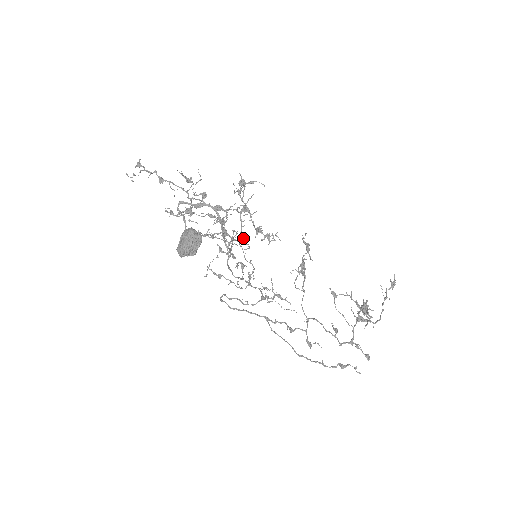
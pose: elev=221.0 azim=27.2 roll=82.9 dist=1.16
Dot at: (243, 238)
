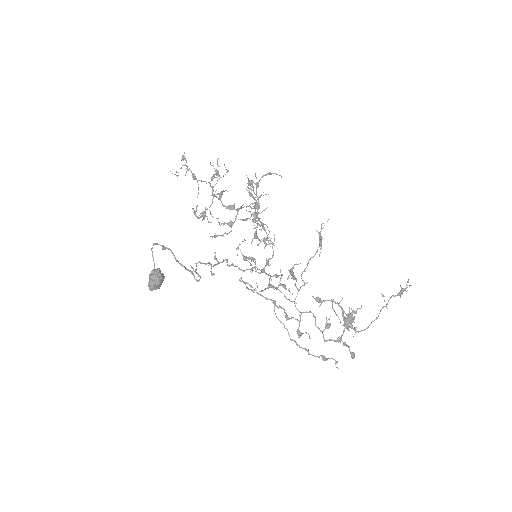
Dot at: (266, 225)
